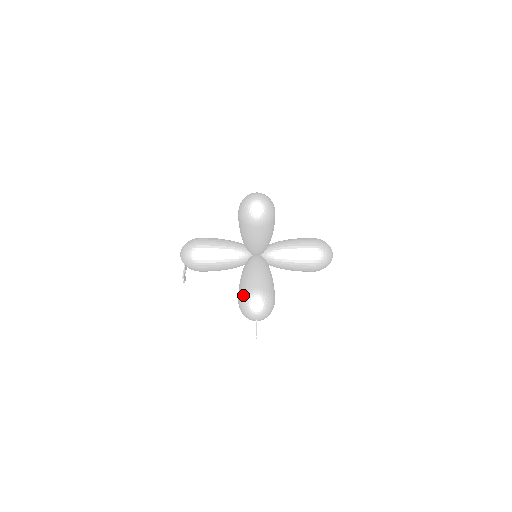
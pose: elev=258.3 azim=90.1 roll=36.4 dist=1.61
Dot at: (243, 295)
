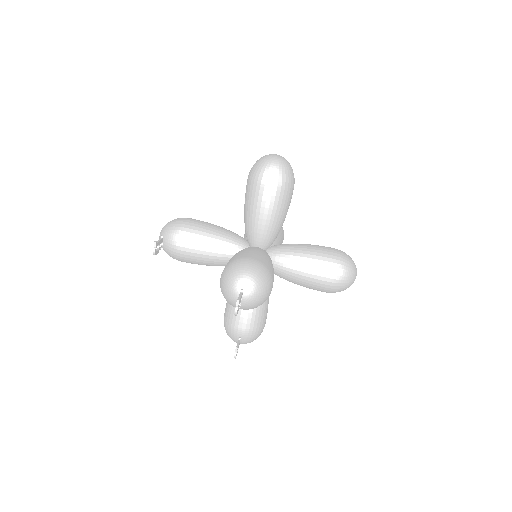
Dot at: (230, 263)
